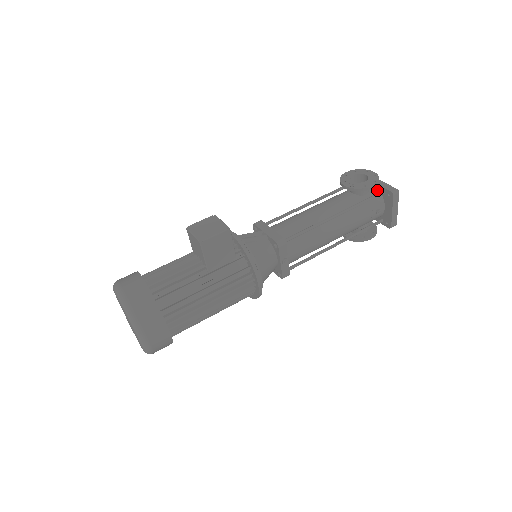
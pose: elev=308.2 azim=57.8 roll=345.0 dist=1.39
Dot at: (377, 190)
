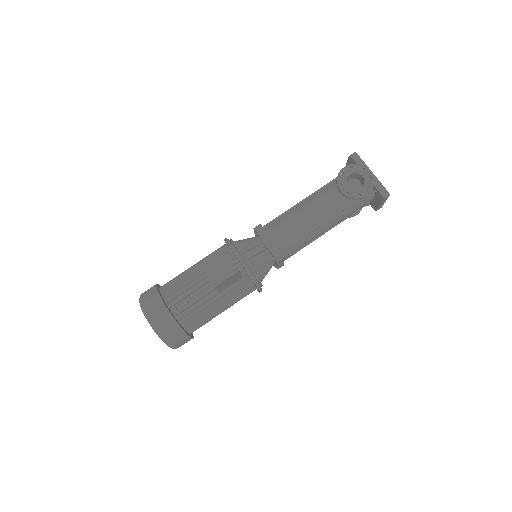
Dot at: occluded
